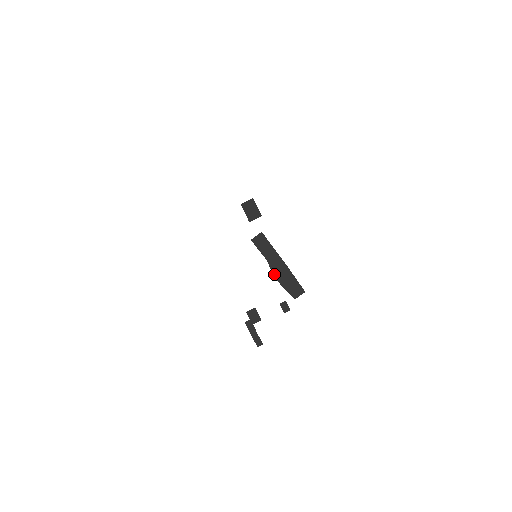
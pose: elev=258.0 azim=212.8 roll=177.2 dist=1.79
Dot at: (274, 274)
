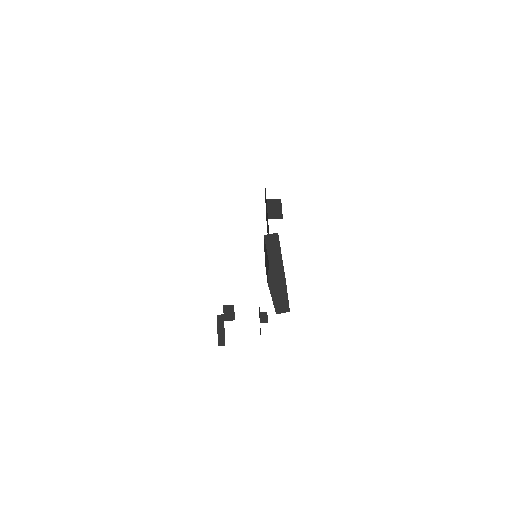
Dot at: (269, 280)
